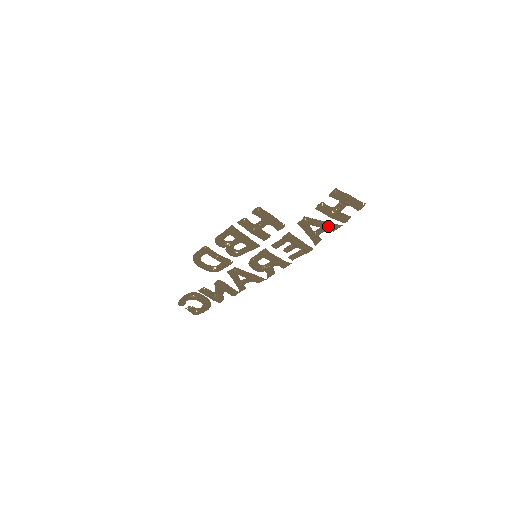
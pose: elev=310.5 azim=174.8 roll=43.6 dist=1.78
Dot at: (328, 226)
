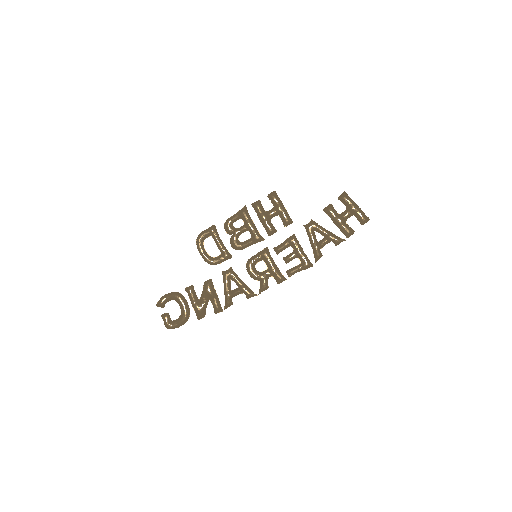
Dot at: (332, 235)
